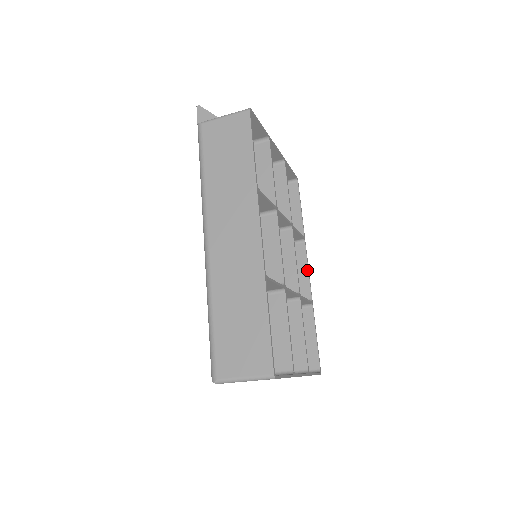
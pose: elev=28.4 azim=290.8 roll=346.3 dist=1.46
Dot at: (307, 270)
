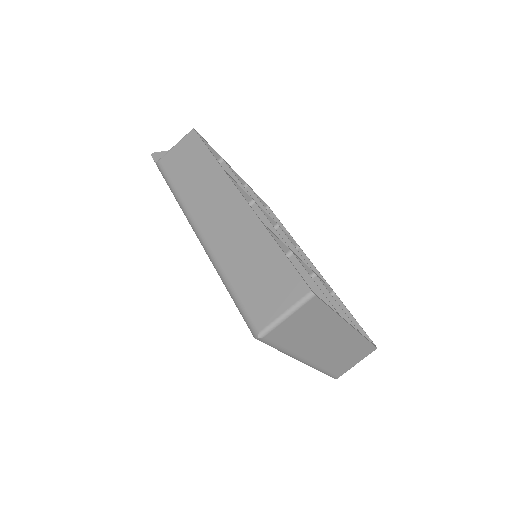
Dot at: (314, 268)
